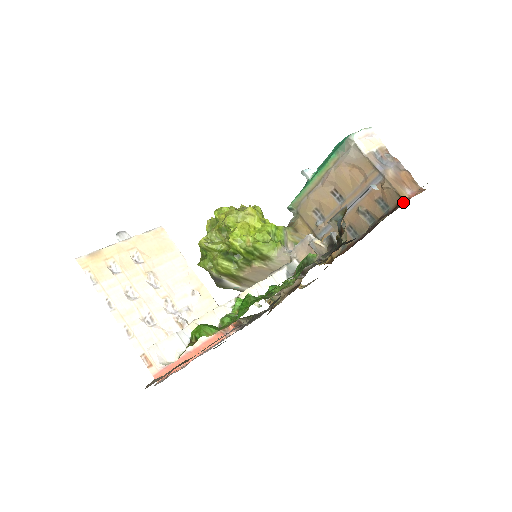
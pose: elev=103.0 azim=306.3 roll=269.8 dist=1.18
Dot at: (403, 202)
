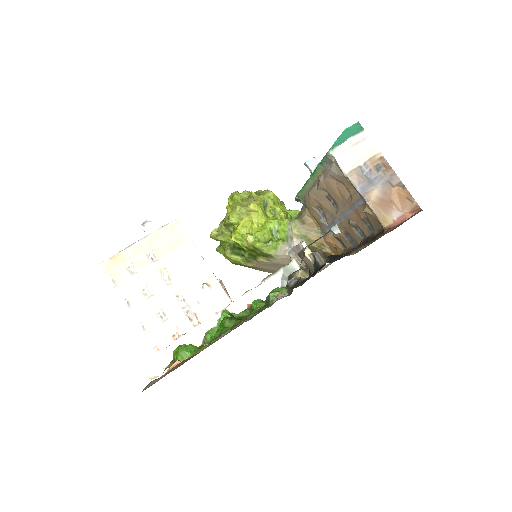
Dot at: (383, 232)
